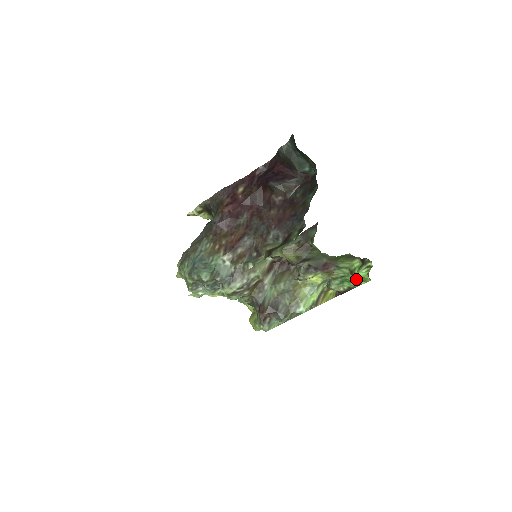
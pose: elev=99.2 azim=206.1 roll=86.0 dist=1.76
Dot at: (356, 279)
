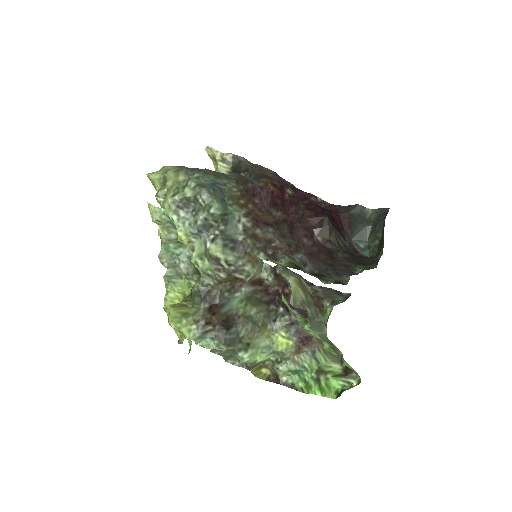
Dot at: (316, 383)
